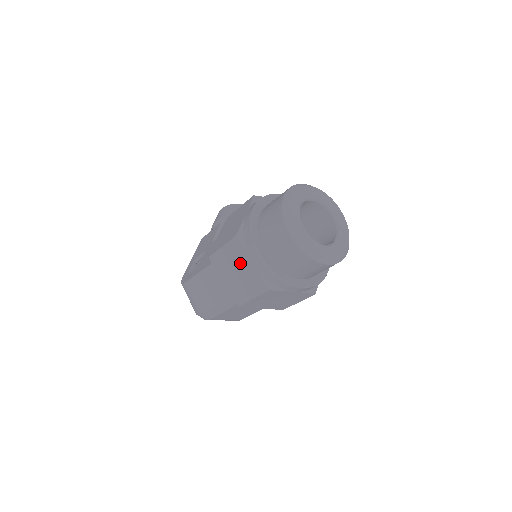
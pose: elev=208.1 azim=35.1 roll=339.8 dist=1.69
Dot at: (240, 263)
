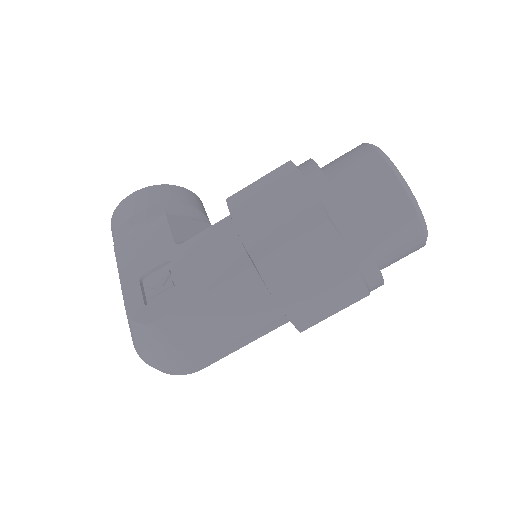
Dot at: (325, 262)
